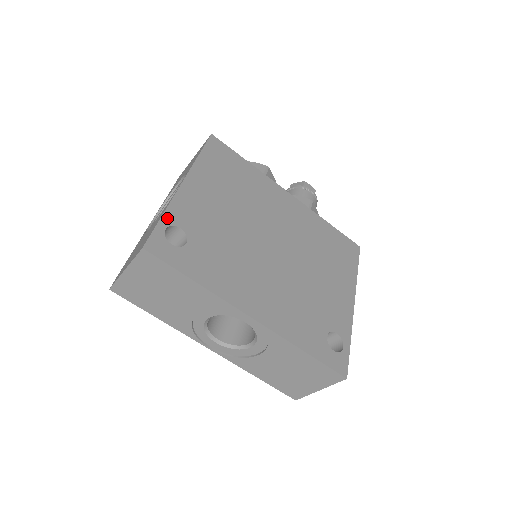
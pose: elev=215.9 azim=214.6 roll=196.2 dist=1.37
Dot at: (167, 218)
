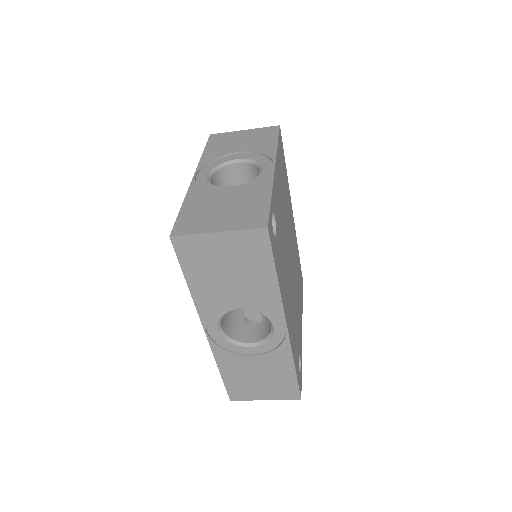
Dot at: (272, 202)
